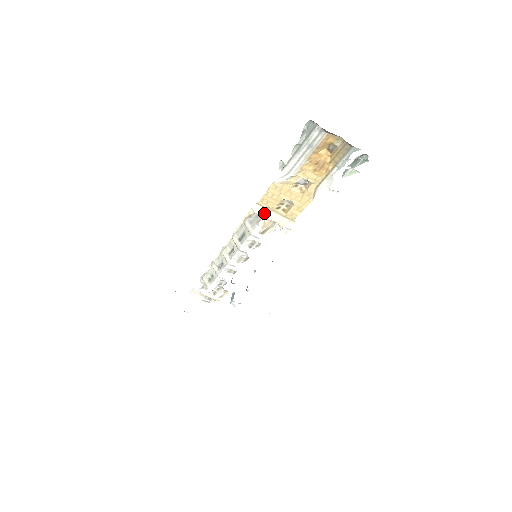
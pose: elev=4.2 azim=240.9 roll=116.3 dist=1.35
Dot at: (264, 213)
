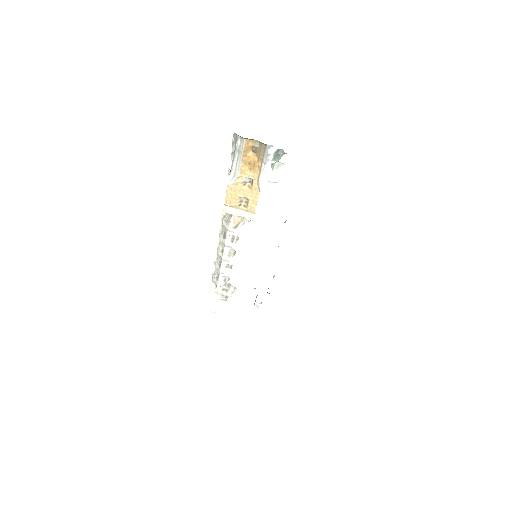
Dot at: (232, 211)
